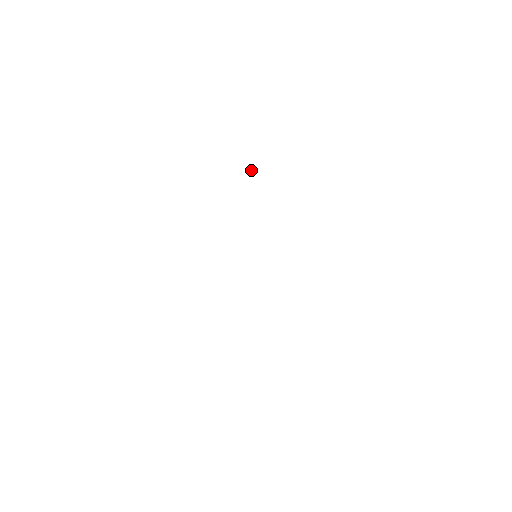
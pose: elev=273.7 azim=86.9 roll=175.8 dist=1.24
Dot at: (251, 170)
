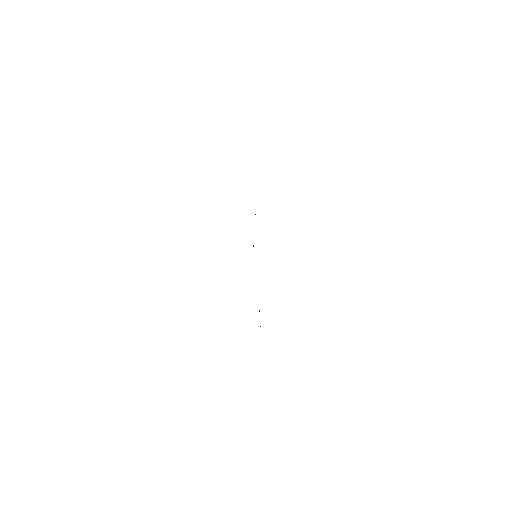
Dot at: occluded
